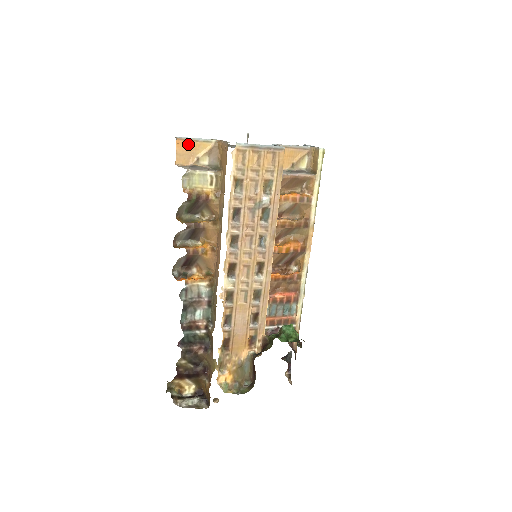
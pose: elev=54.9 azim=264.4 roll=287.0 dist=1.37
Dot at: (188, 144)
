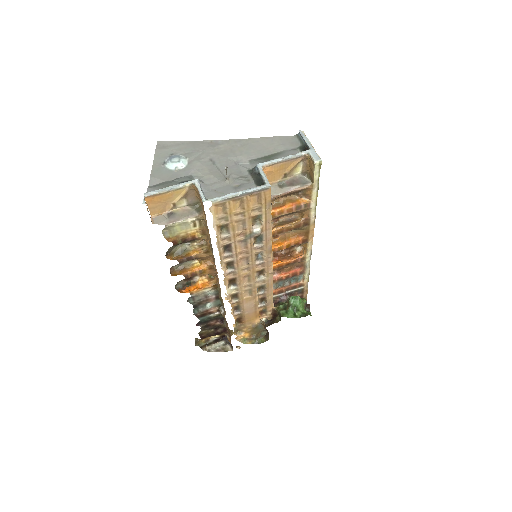
Dot at: (159, 197)
